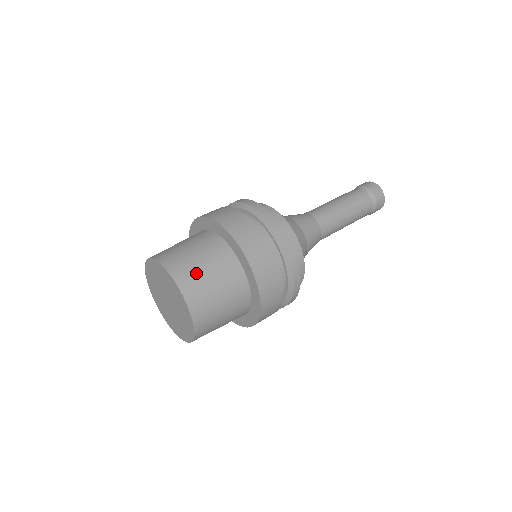
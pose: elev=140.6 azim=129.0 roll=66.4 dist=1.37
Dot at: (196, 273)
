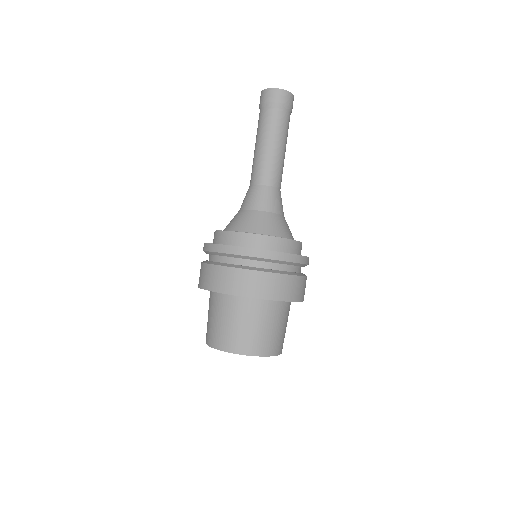
Dot at: (265, 338)
